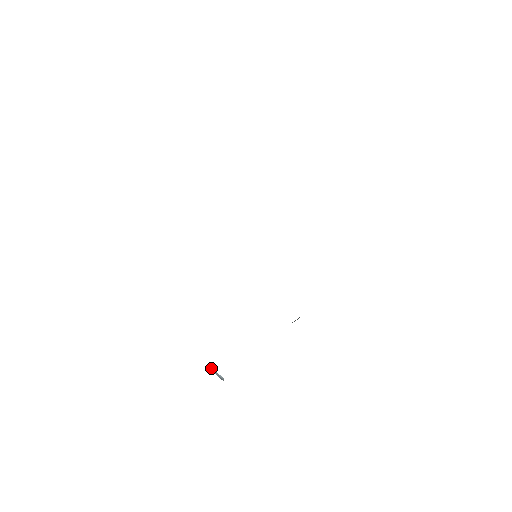
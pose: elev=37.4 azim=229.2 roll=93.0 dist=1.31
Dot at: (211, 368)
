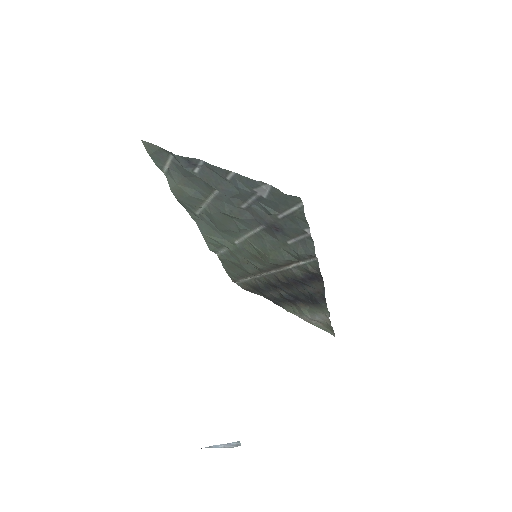
Dot at: (212, 446)
